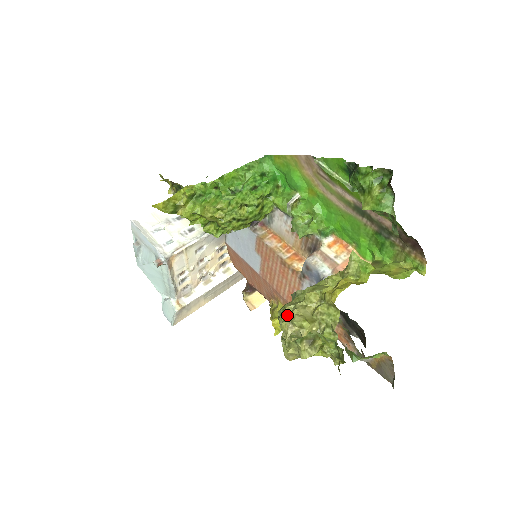
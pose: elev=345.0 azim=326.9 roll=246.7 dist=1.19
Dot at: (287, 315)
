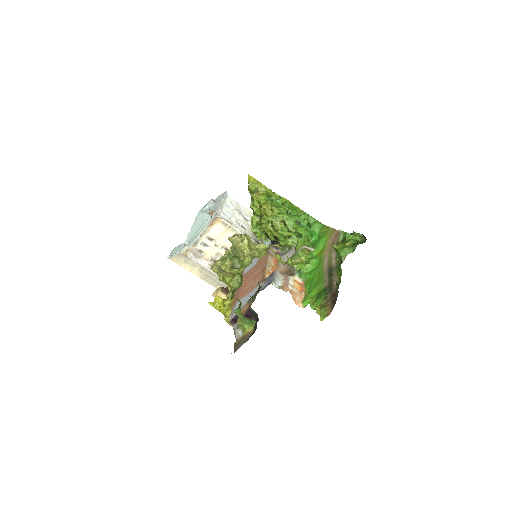
Dot at: occluded
